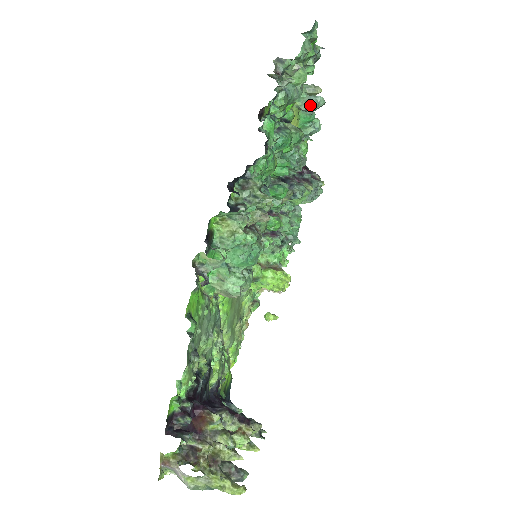
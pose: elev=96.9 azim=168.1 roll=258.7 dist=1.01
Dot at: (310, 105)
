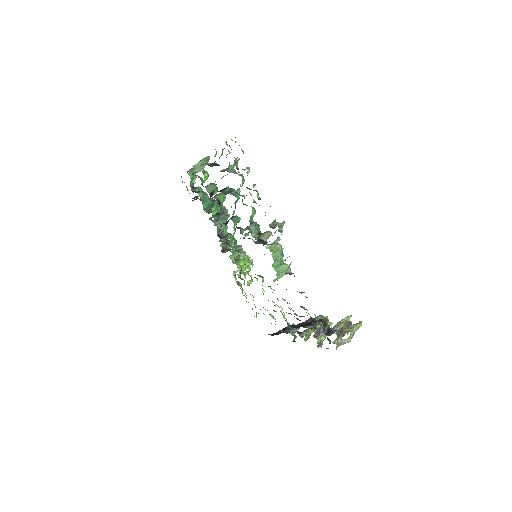
Dot at: (203, 167)
